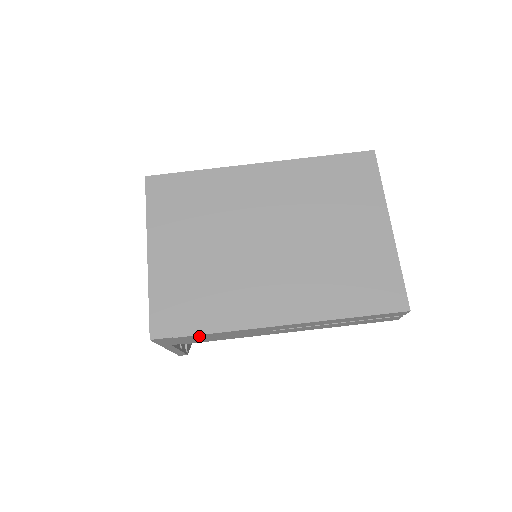
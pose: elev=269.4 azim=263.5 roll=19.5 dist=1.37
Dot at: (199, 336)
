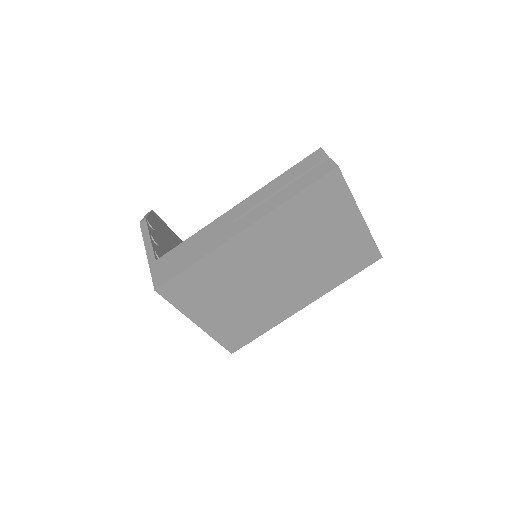
Dot at: occluded
